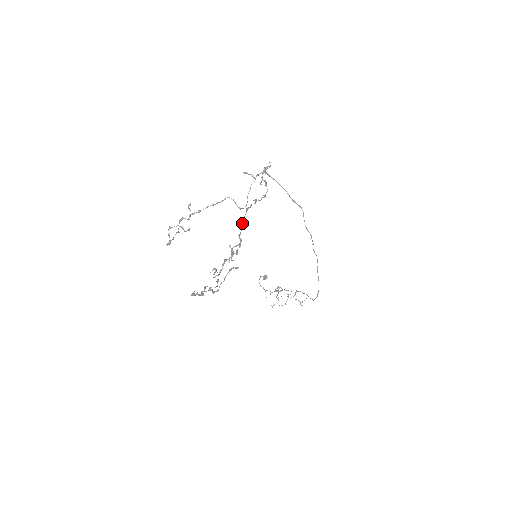
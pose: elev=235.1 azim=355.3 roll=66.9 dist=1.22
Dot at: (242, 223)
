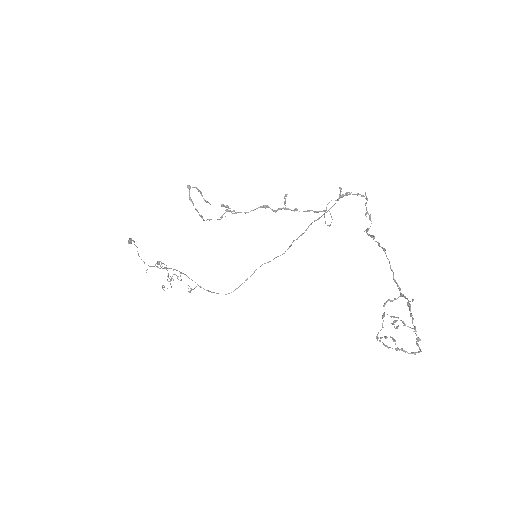
Dot at: occluded
